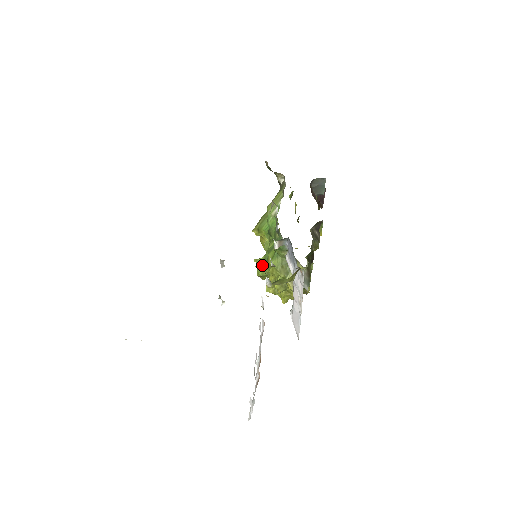
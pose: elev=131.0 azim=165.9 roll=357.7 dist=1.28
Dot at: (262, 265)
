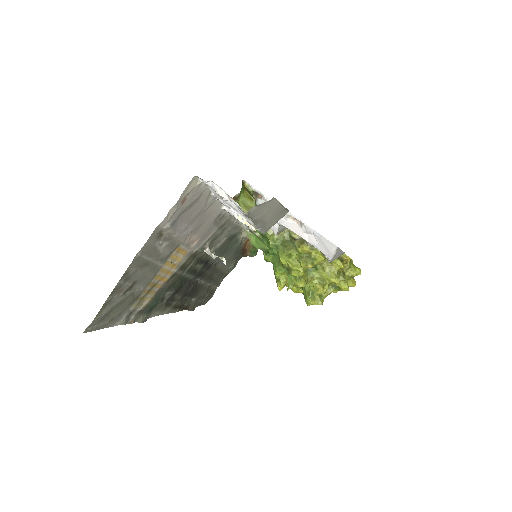
Dot at: (293, 282)
